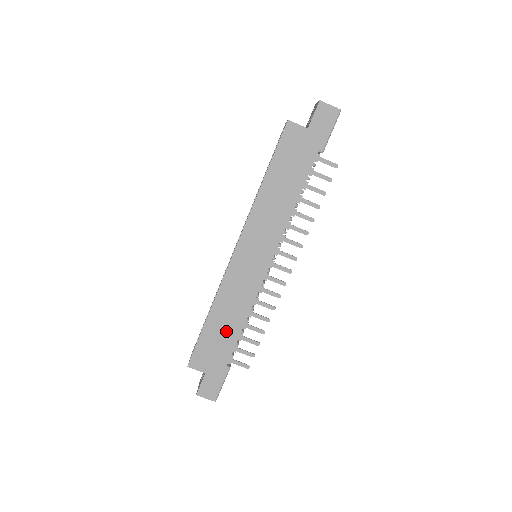
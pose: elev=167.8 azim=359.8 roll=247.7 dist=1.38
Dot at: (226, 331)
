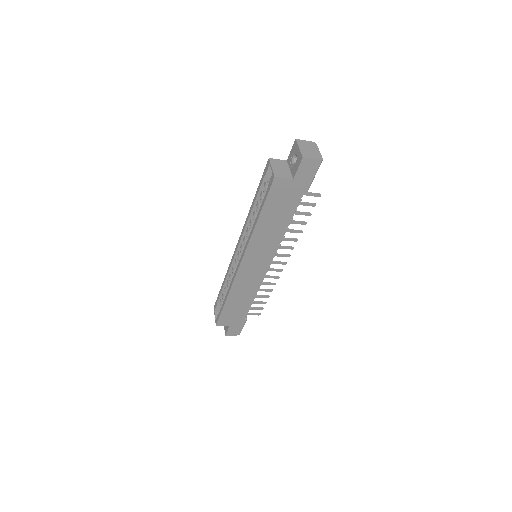
Dot at: (241, 304)
